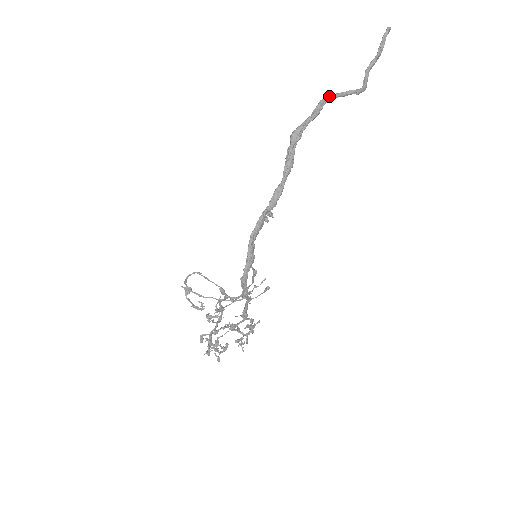
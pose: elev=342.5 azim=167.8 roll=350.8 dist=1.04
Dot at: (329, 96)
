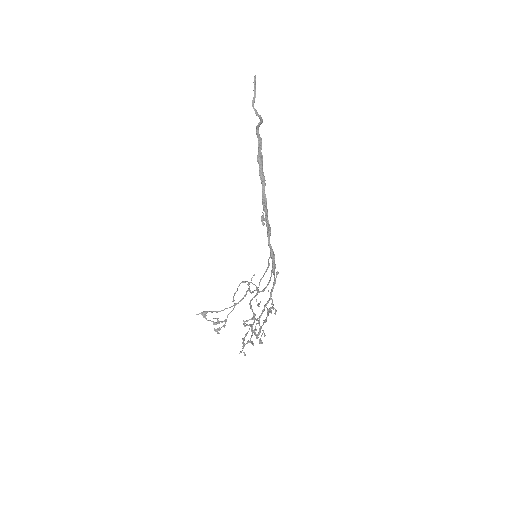
Dot at: (258, 128)
